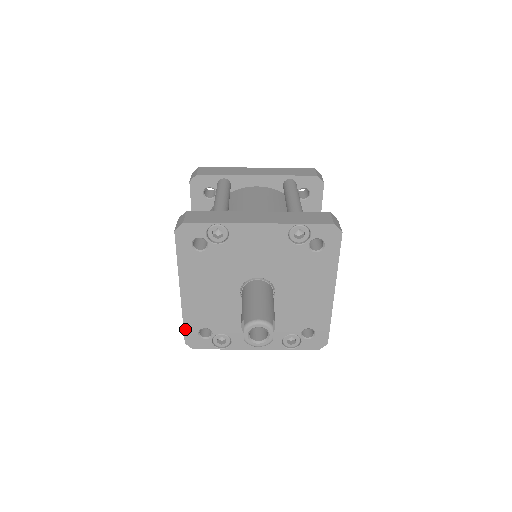
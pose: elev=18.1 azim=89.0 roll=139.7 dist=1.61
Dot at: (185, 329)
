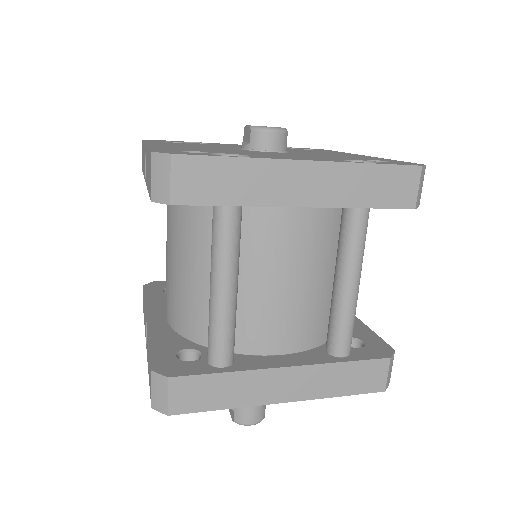
Dot at: occluded
